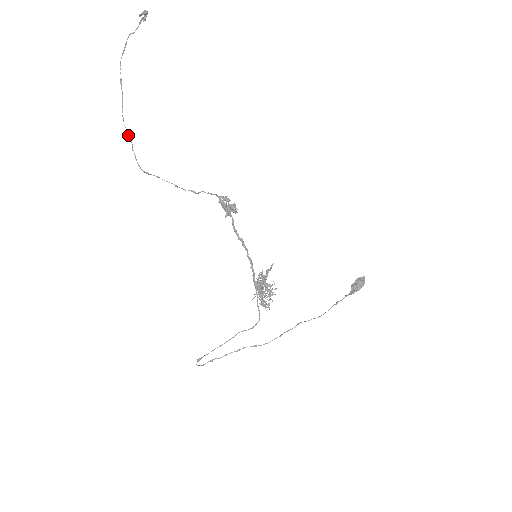
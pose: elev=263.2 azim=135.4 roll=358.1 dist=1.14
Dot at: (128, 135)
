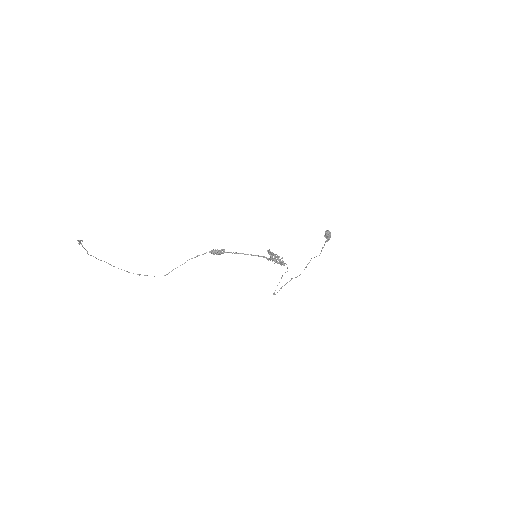
Dot at: occluded
